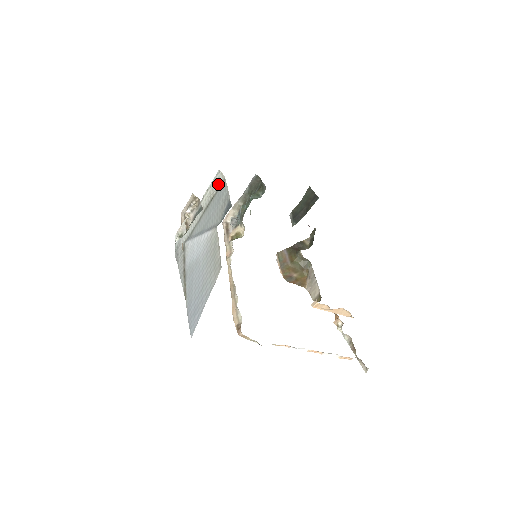
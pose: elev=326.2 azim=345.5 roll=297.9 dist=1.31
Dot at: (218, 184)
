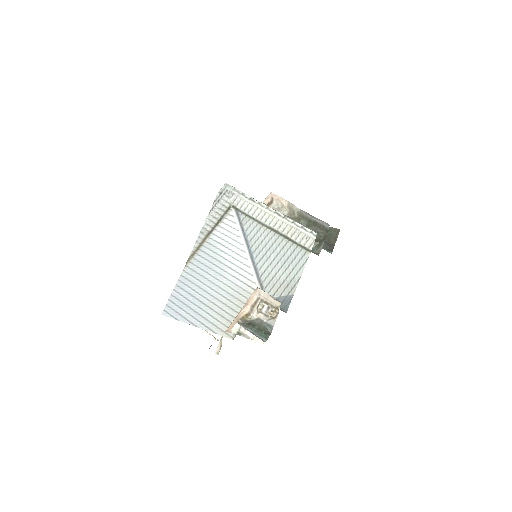
Dot at: (303, 240)
